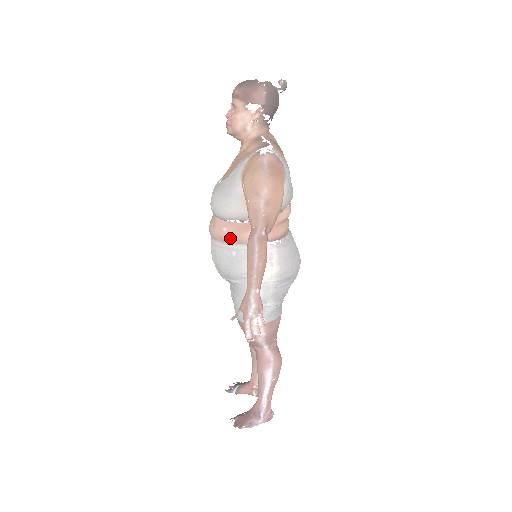
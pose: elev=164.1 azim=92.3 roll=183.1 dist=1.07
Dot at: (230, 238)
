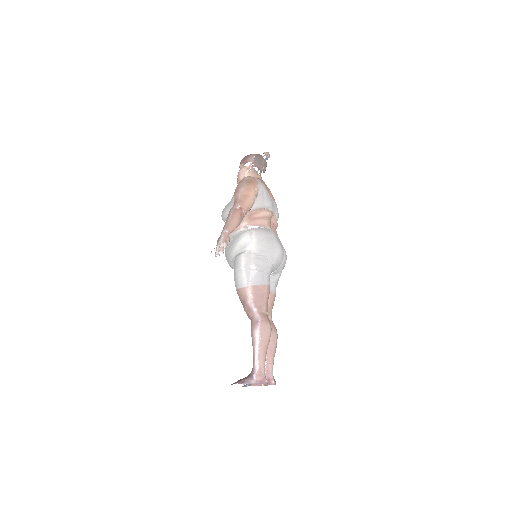
Dot at: occluded
